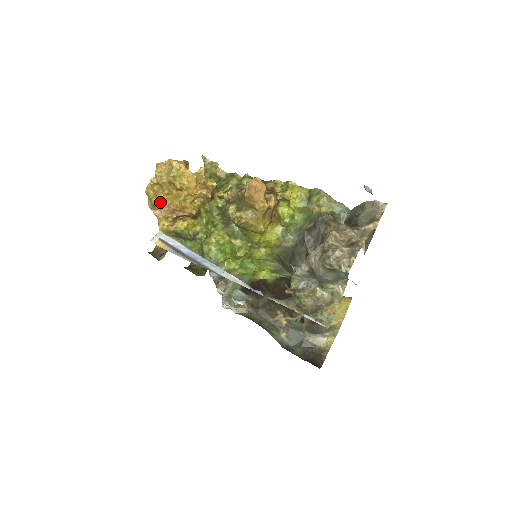
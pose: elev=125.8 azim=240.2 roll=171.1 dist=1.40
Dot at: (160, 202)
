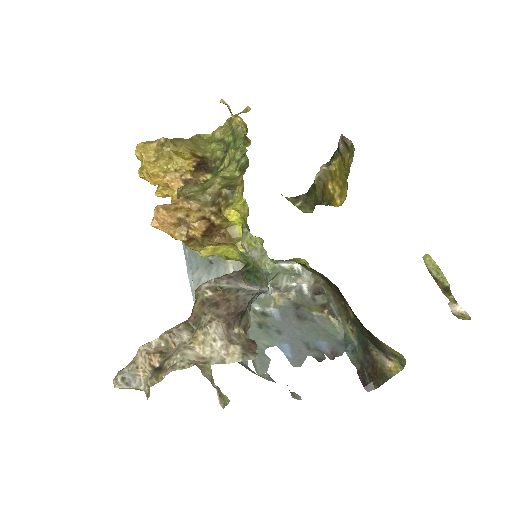
Dot at: occluded
